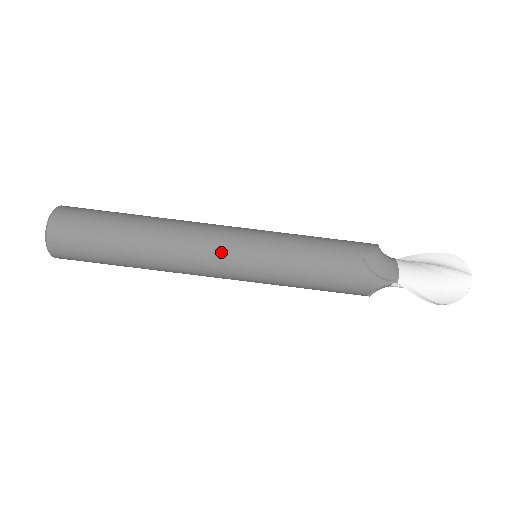
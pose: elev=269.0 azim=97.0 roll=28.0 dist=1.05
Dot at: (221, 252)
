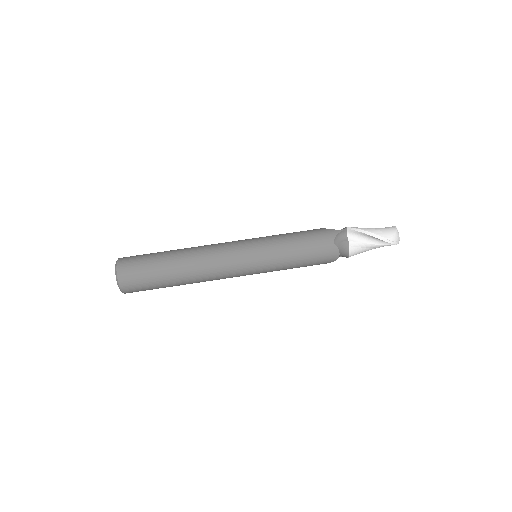
Dot at: (231, 243)
